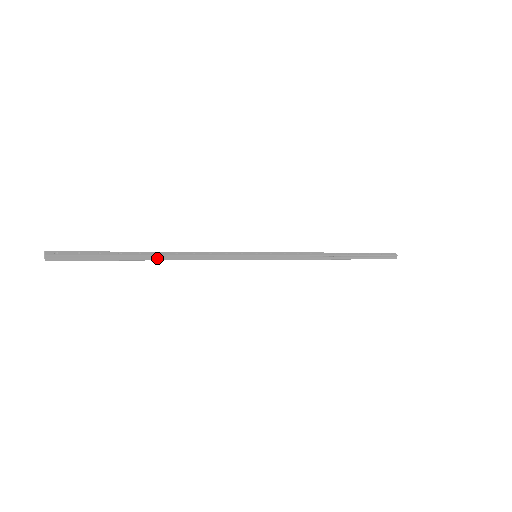
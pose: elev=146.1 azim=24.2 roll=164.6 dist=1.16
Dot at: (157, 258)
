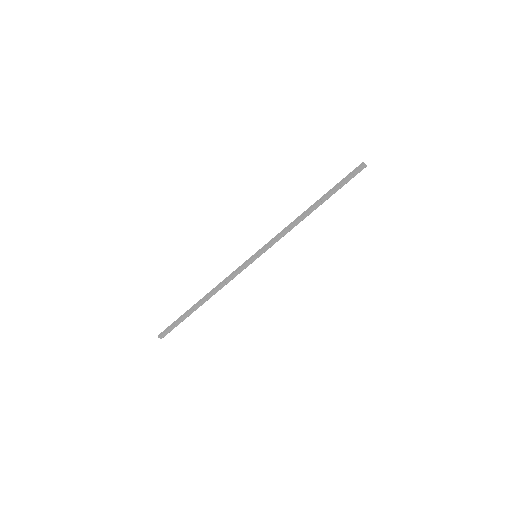
Dot at: (204, 301)
